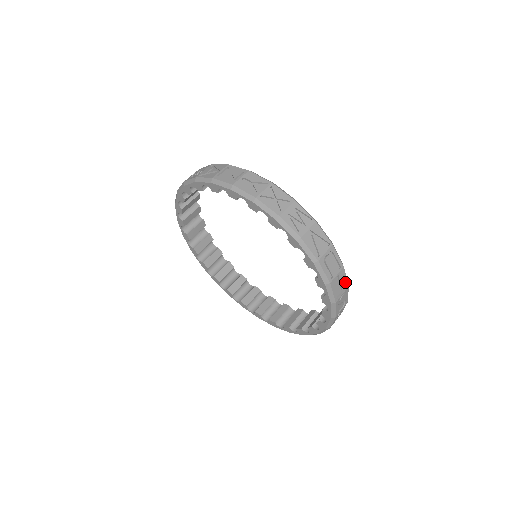
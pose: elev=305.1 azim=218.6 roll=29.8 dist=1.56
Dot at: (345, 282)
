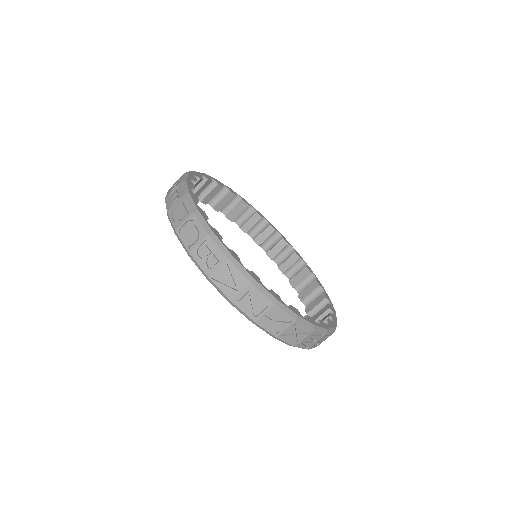
Dot at: occluded
